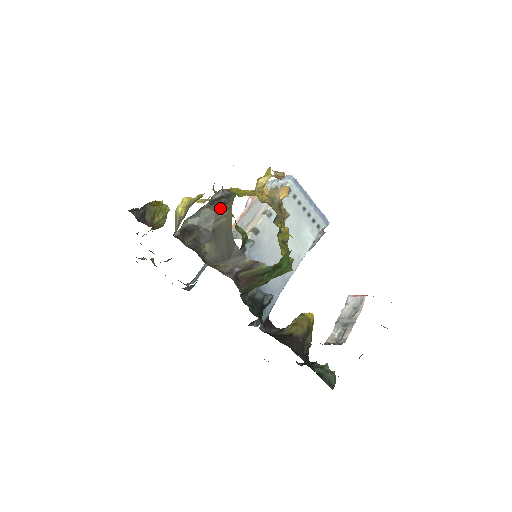
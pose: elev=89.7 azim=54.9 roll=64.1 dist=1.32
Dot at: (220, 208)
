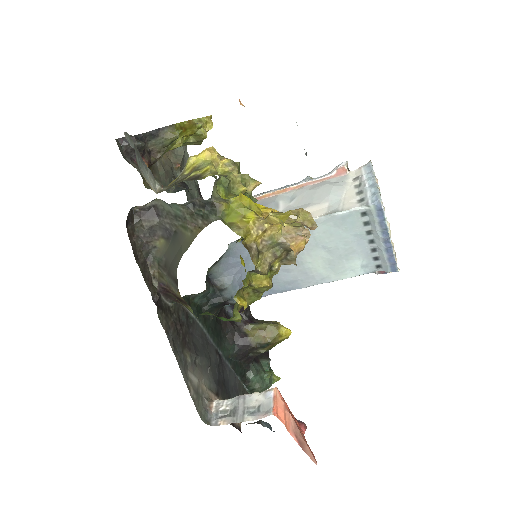
Dot at: (194, 218)
